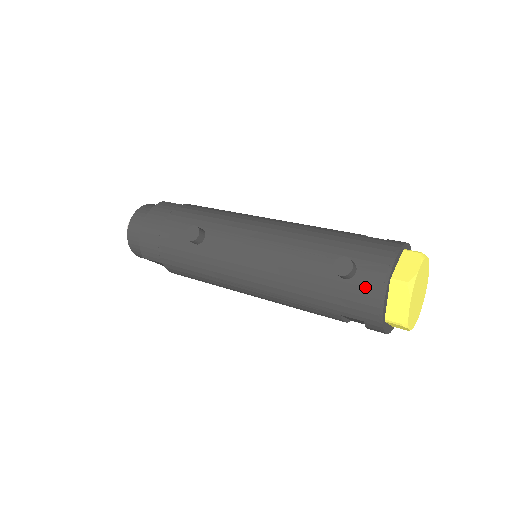
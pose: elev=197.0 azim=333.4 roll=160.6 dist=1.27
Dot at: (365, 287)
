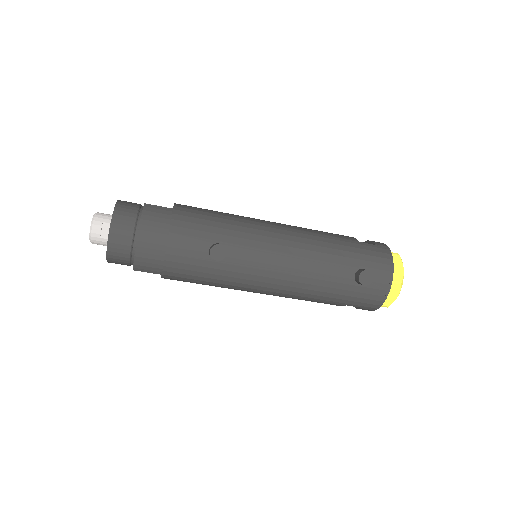
Dot at: (375, 289)
